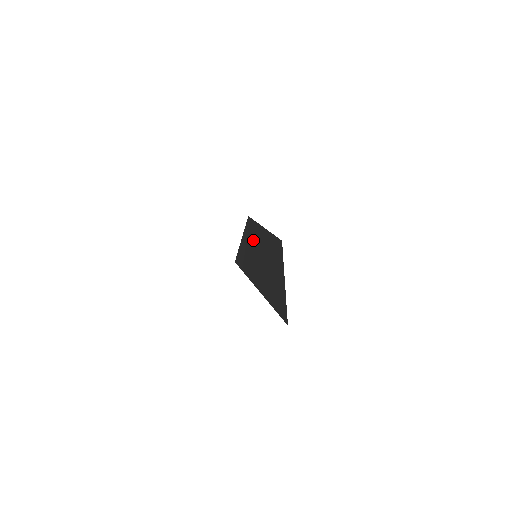
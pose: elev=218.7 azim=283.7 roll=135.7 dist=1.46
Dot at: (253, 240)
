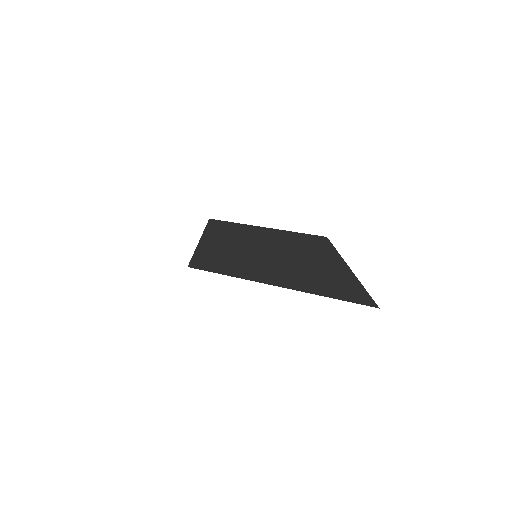
Dot at: (239, 241)
